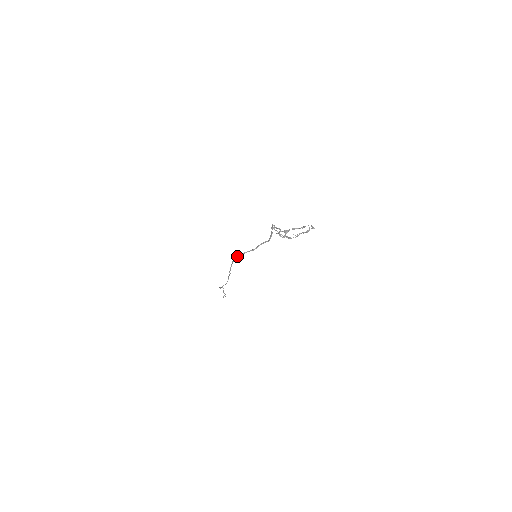
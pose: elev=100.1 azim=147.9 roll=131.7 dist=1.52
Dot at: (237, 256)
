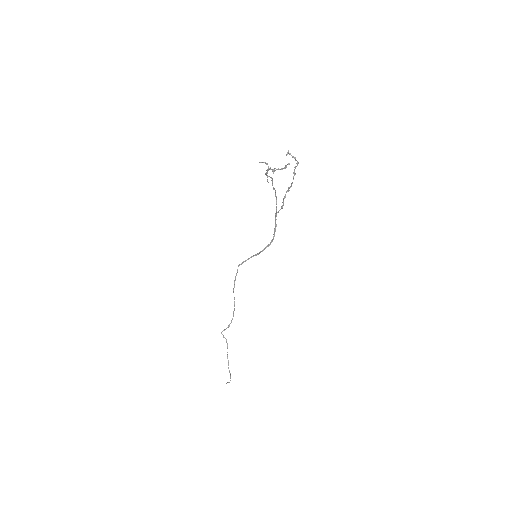
Dot at: (243, 262)
